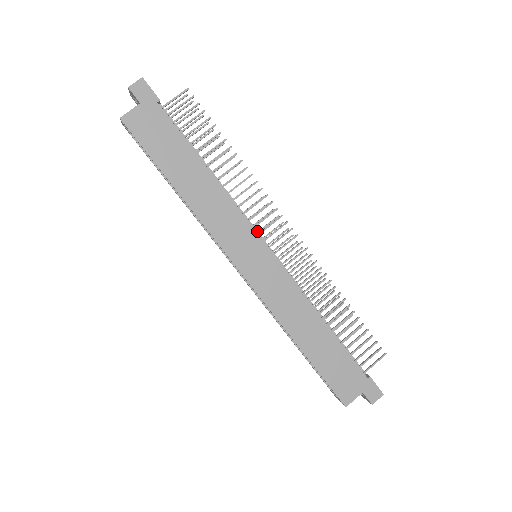
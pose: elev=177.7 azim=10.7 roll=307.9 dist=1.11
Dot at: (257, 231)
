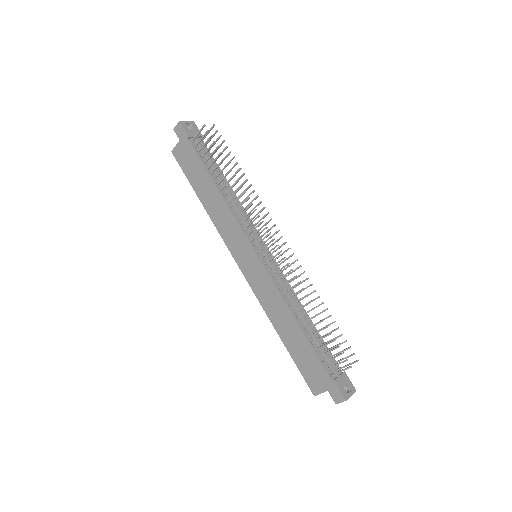
Dot at: occluded
